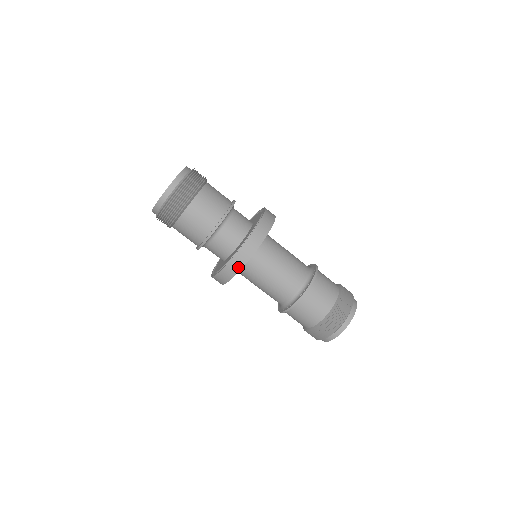
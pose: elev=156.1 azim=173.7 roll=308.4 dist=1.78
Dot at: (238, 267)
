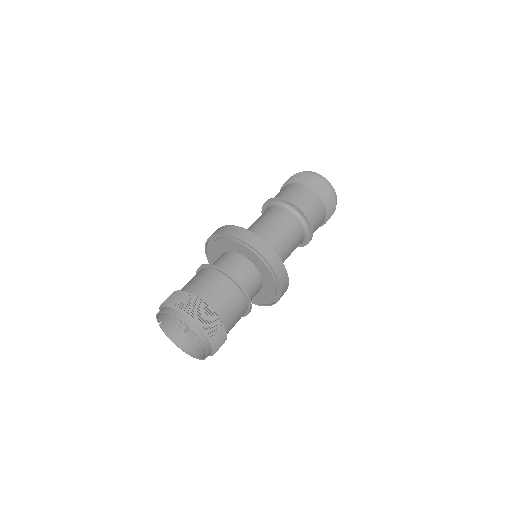
Dot at: (286, 281)
